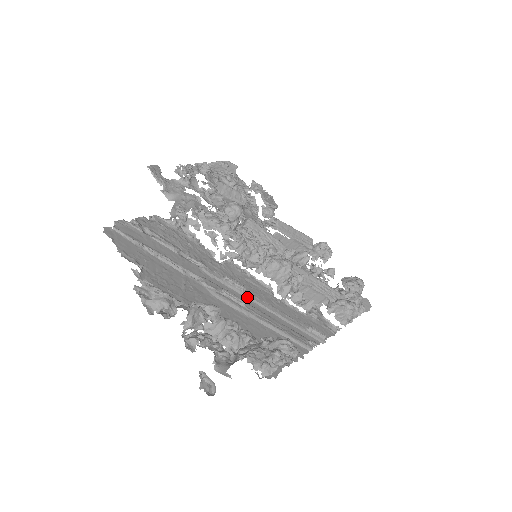
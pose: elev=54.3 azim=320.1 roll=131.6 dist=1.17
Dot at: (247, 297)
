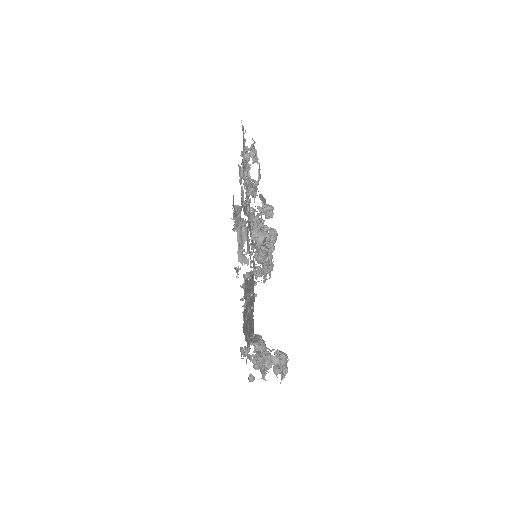
Dot at: occluded
